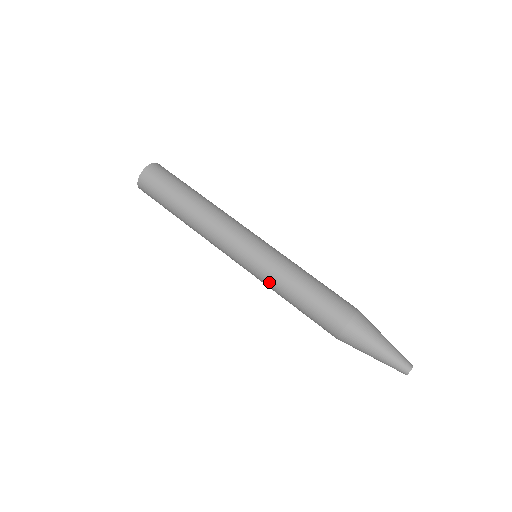
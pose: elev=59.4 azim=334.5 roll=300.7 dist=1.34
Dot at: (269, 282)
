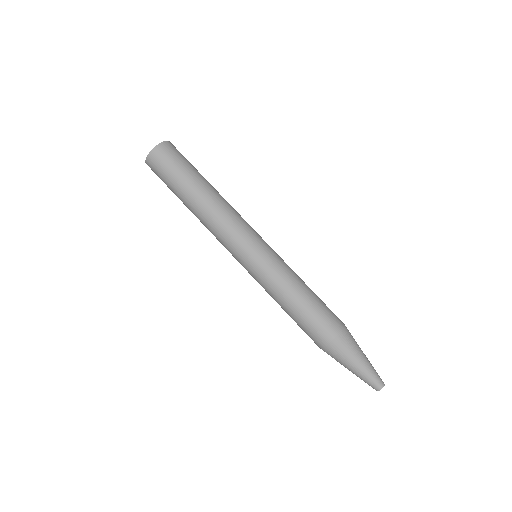
Dot at: occluded
